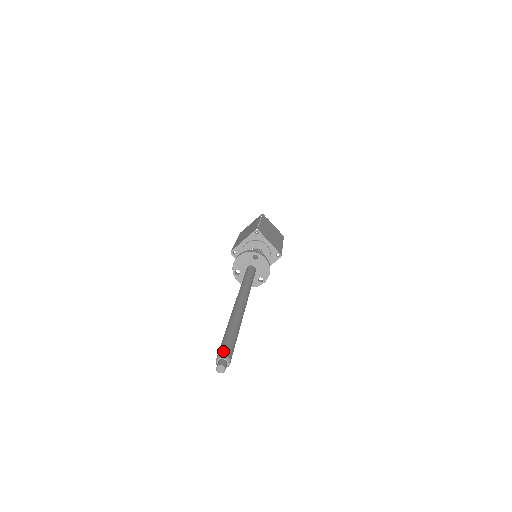
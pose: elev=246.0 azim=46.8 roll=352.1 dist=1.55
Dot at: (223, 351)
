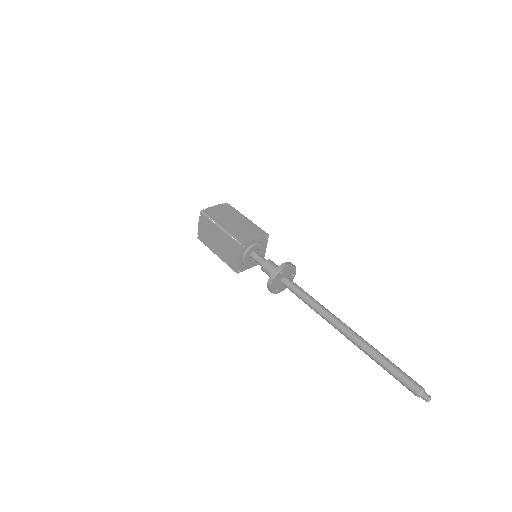
Dot at: (415, 389)
